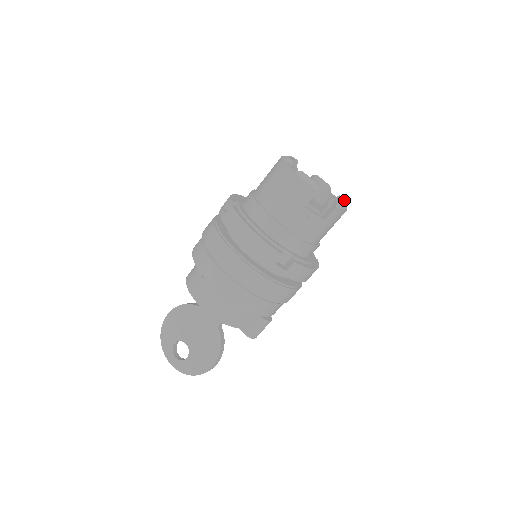
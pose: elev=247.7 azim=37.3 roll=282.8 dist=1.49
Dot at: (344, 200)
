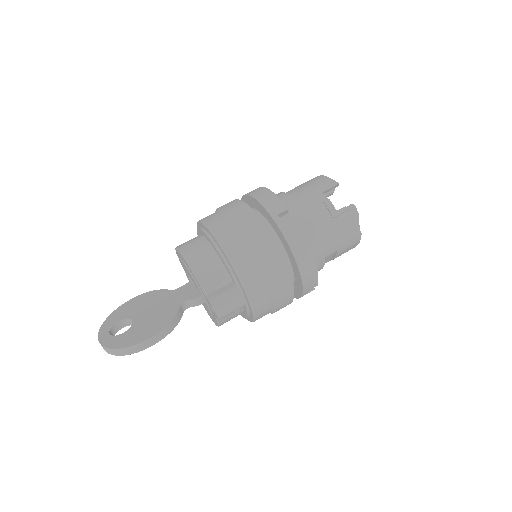
Dot at: occluded
